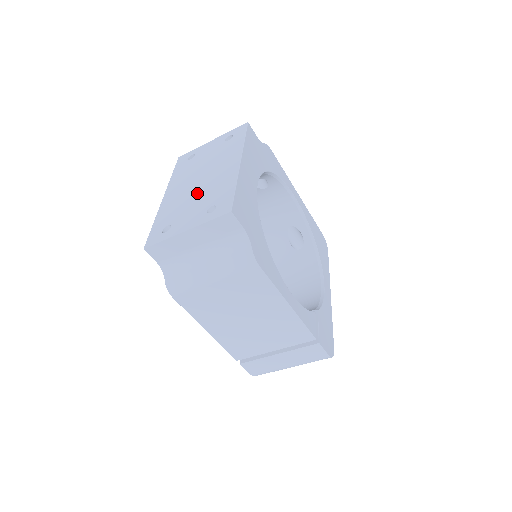
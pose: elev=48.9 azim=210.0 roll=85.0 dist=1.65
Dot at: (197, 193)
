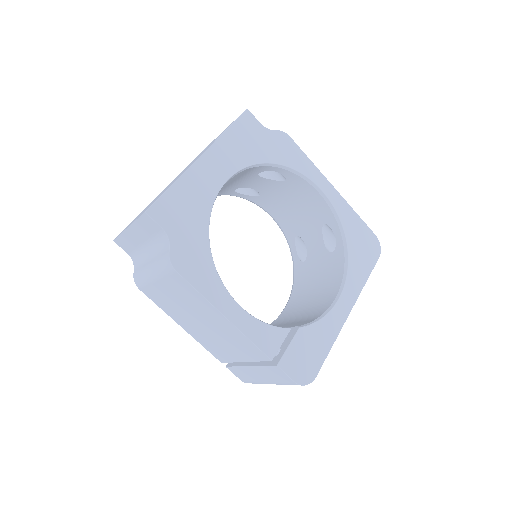
Dot at: (166, 188)
